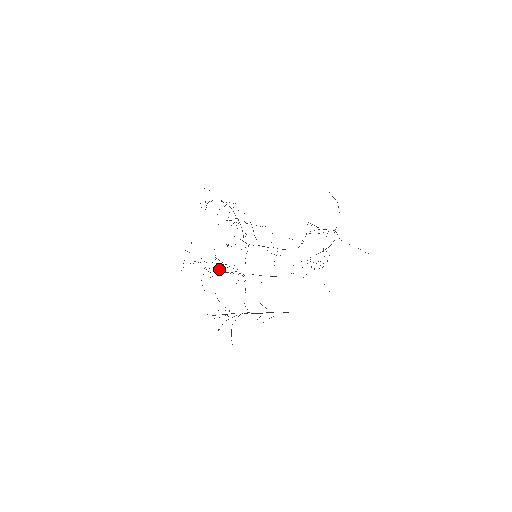
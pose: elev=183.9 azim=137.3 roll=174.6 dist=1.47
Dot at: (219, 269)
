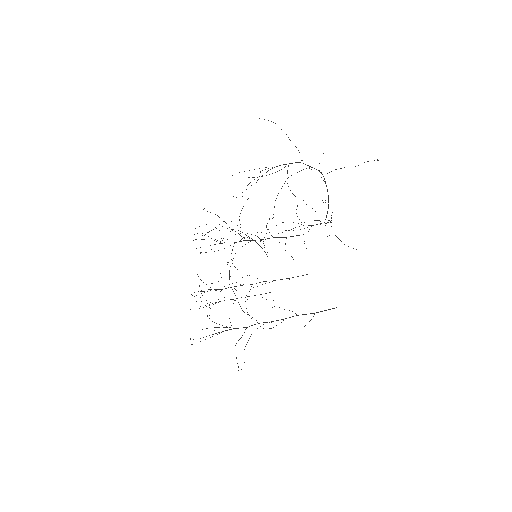
Dot at: occluded
